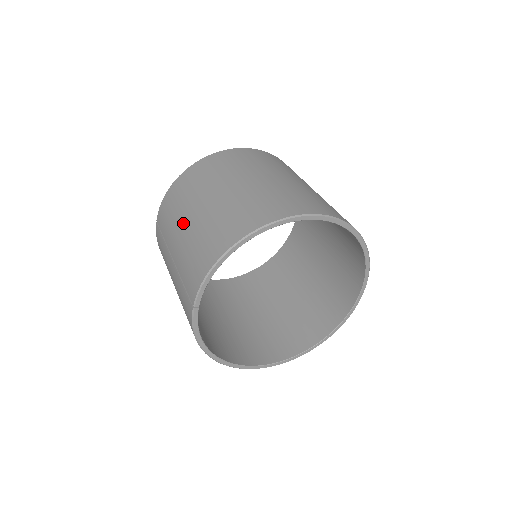
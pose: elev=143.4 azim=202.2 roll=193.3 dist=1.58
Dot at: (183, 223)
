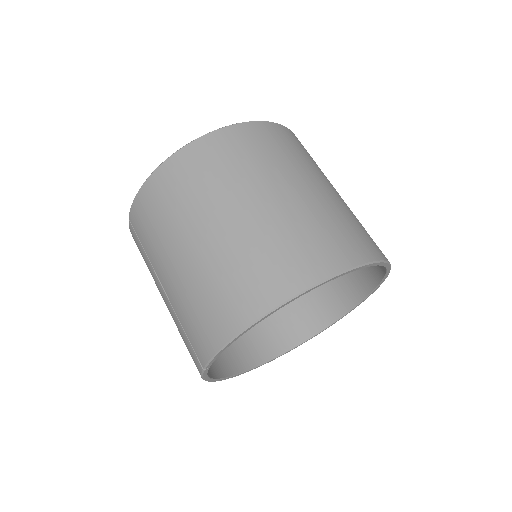
Dot at: (173, 256)
